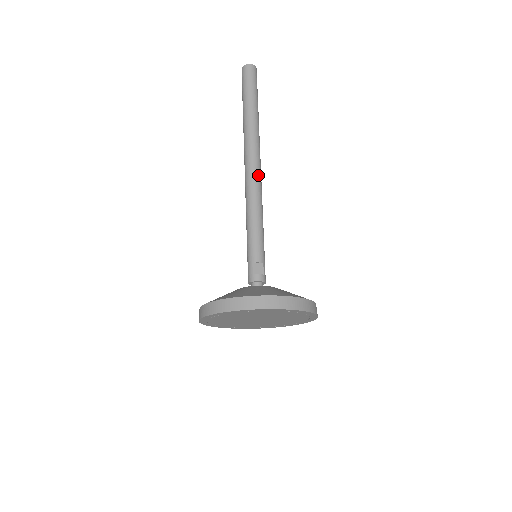
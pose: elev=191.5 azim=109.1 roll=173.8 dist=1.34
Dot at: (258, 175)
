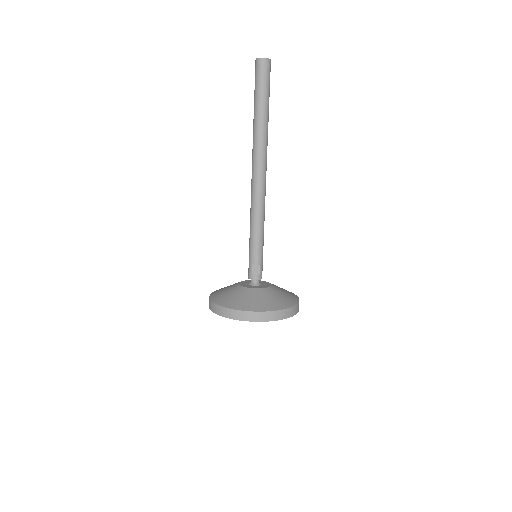
Dot at: (261, 185)
